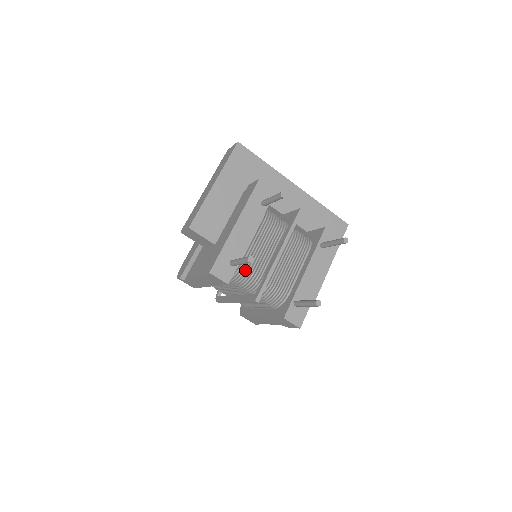
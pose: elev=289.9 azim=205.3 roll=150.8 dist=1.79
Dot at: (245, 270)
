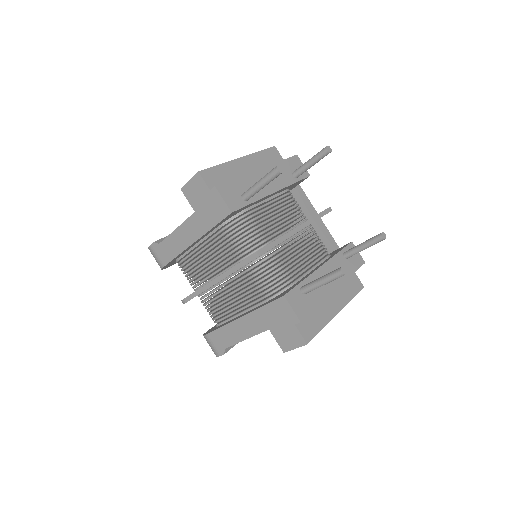
Dot at: (252, 224)
